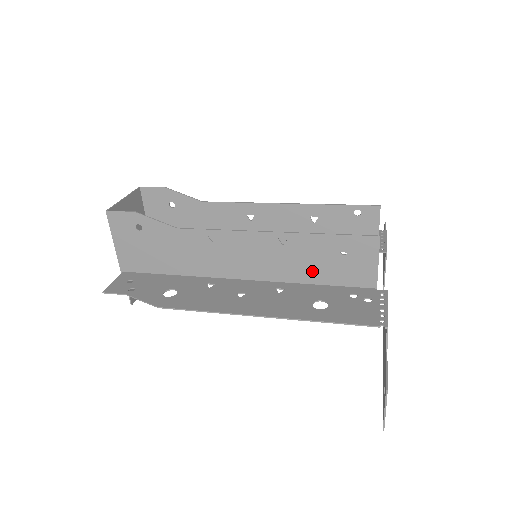
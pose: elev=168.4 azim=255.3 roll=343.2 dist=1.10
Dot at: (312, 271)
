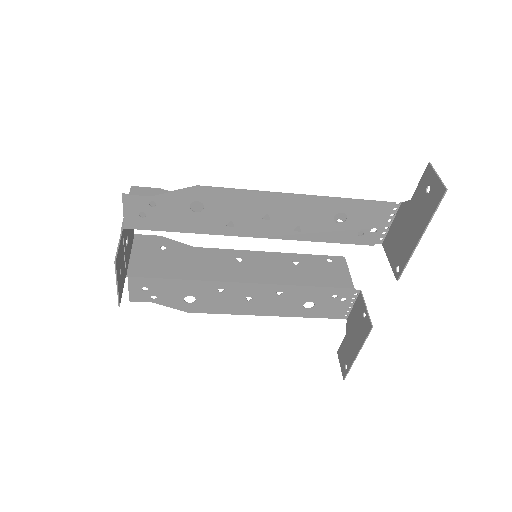
Dot at: occluded
